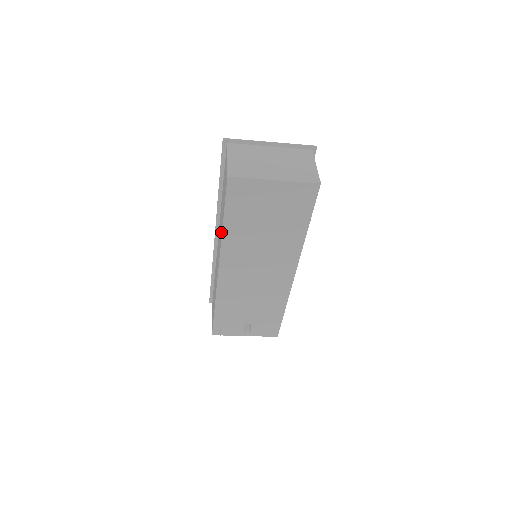
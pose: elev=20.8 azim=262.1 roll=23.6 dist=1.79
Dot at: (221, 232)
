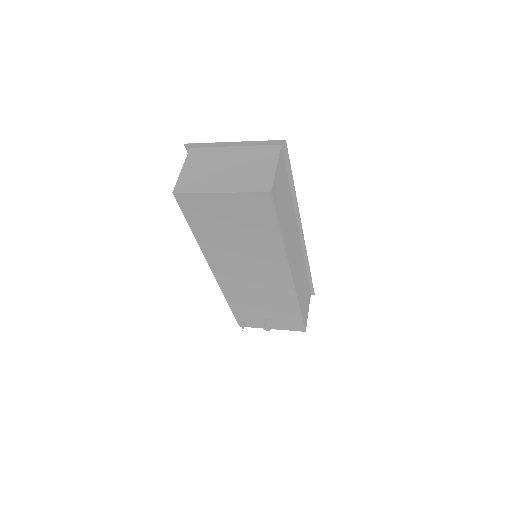
Dot at: occluded
